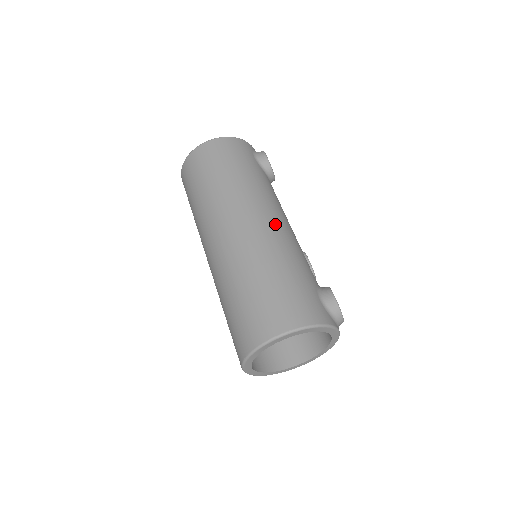
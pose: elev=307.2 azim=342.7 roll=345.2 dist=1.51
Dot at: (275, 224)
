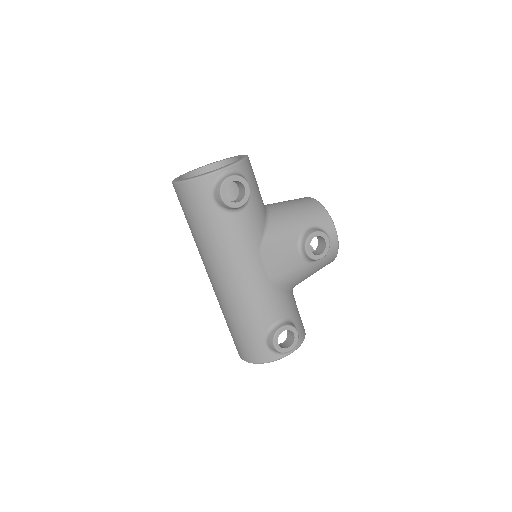
Dot at: (231, 285)
